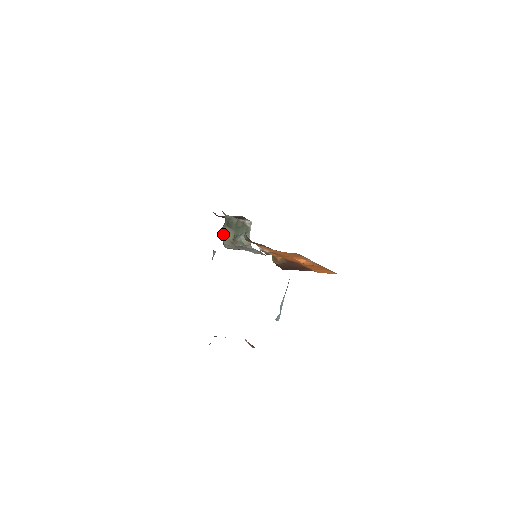
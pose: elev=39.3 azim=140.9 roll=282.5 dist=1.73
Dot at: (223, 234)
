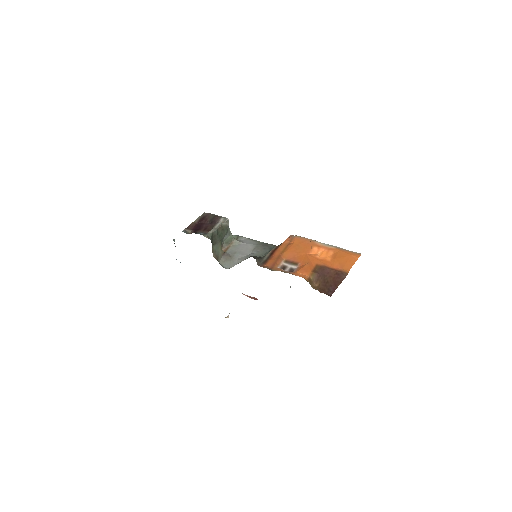
Dot at: (214, 255)
